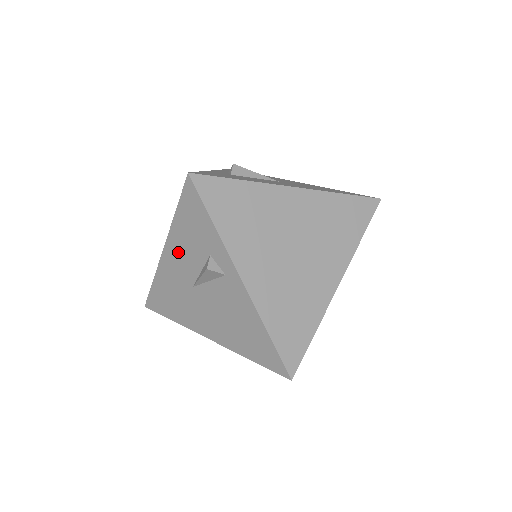
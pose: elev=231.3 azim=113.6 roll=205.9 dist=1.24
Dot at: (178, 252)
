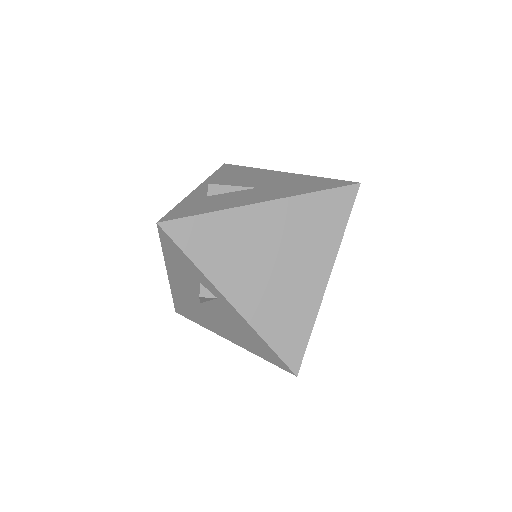
Dot at: (178, 278)
